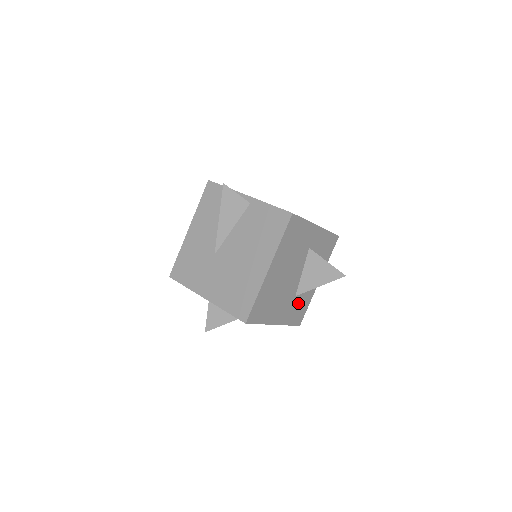
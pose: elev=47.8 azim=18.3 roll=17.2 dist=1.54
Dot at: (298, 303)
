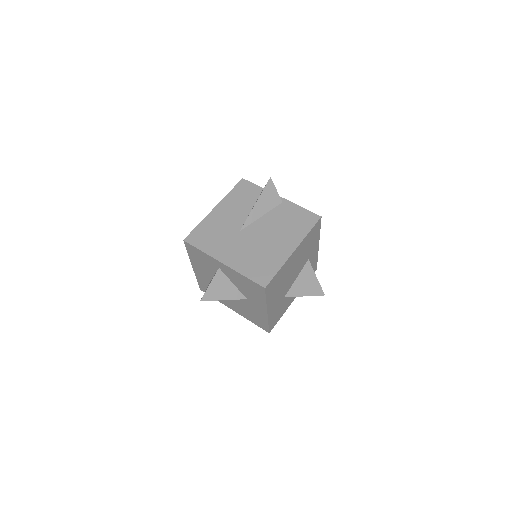
Dot at: (281, 307)
